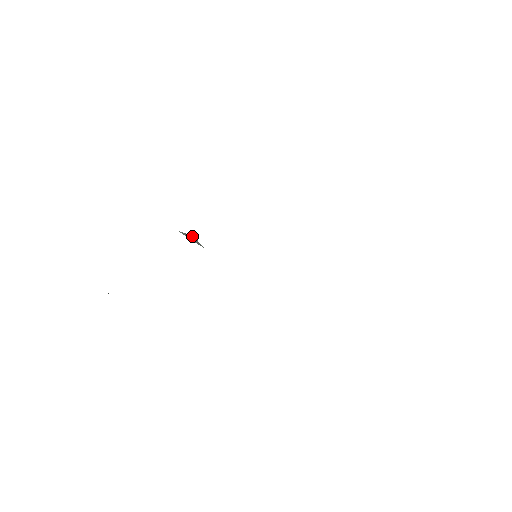
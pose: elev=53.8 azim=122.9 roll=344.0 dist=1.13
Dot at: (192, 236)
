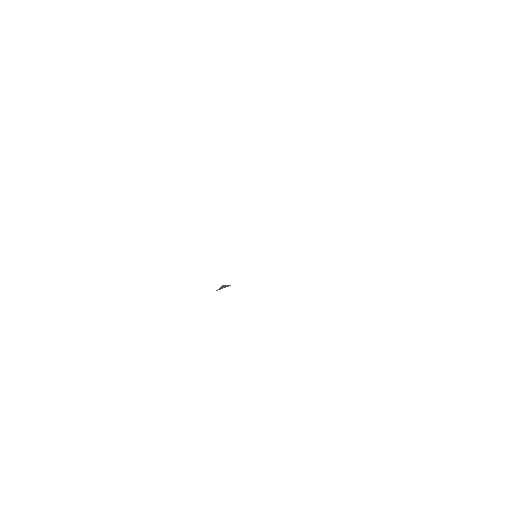
Dot at: (223, 286)
